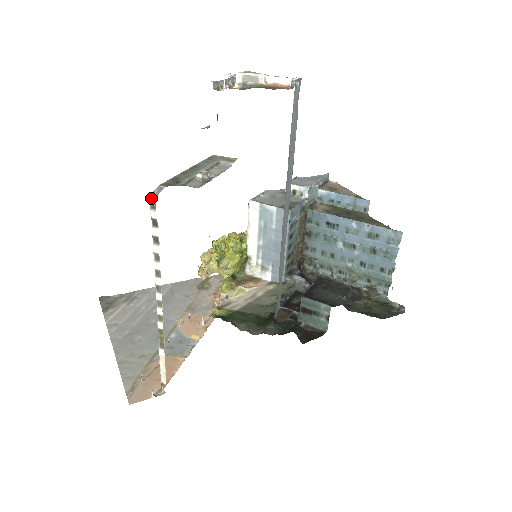
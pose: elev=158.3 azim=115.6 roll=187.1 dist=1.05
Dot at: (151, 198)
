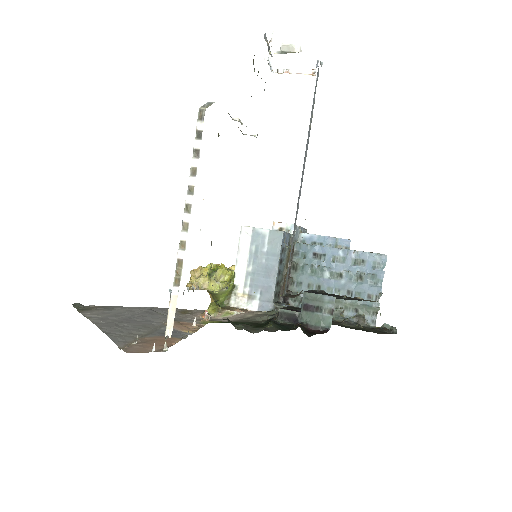
Dot at: (200, 110)
